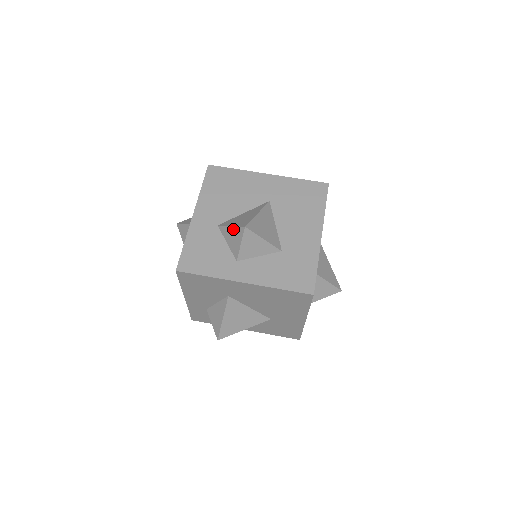
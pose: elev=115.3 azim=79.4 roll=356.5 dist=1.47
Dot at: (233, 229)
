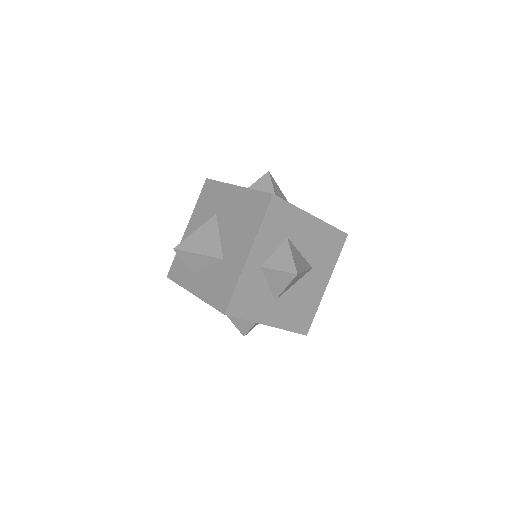
Dot at: occluded
